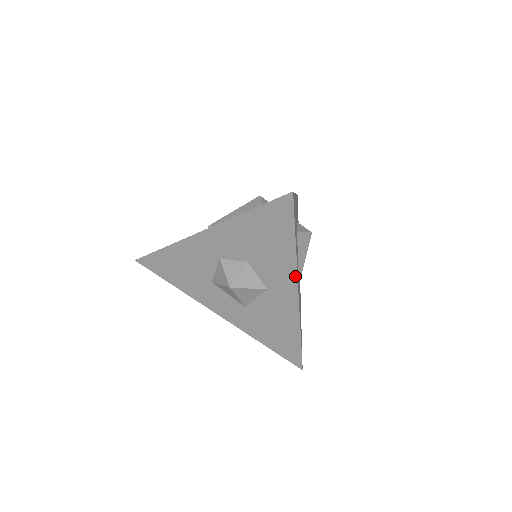
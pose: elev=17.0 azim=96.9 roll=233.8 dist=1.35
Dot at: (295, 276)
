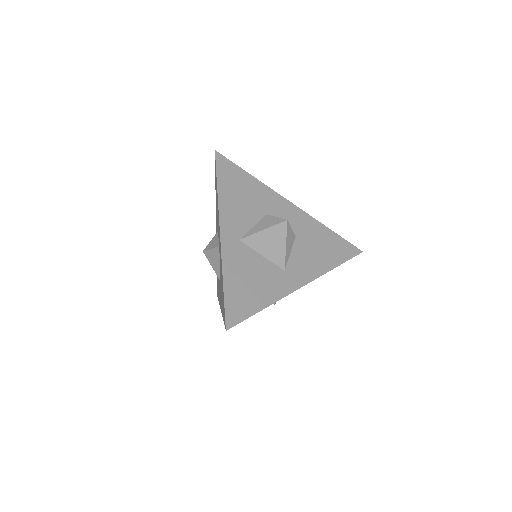
Dot at: (219, 215)
